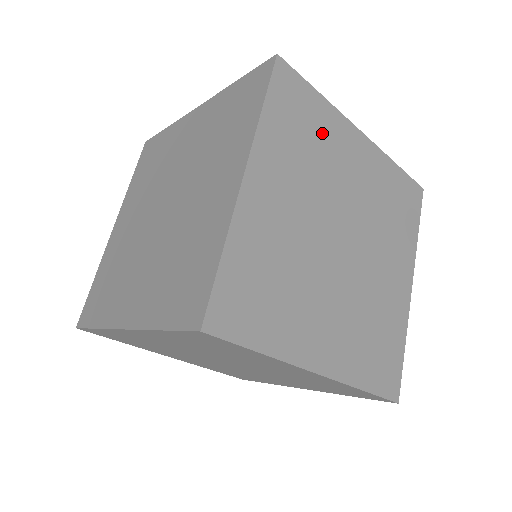
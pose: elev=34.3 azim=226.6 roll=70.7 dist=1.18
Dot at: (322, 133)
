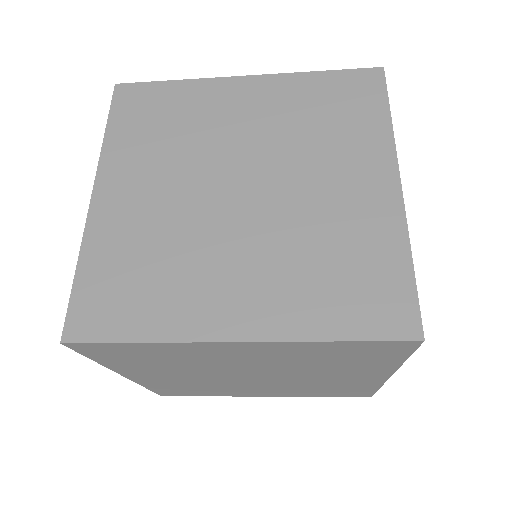
Dot at: (185, 109)
